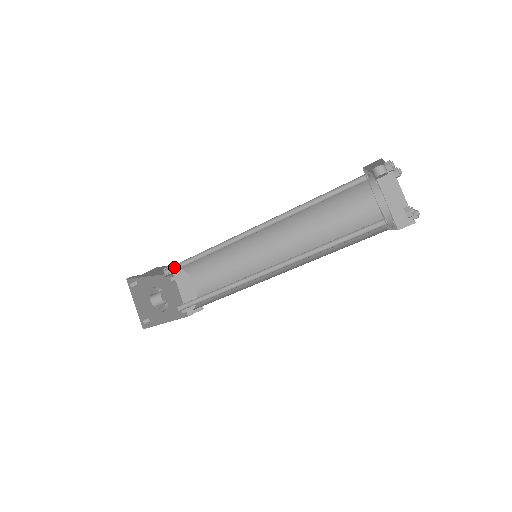
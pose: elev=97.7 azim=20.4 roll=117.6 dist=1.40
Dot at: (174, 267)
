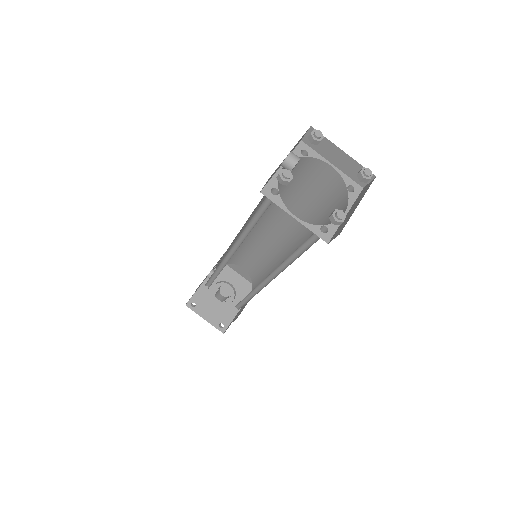
Dot at: (208, 282)
